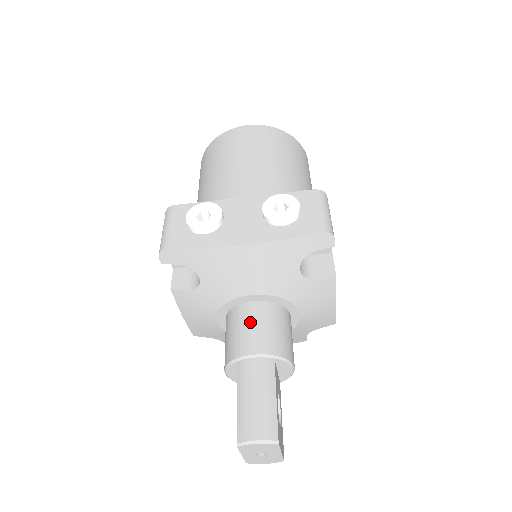
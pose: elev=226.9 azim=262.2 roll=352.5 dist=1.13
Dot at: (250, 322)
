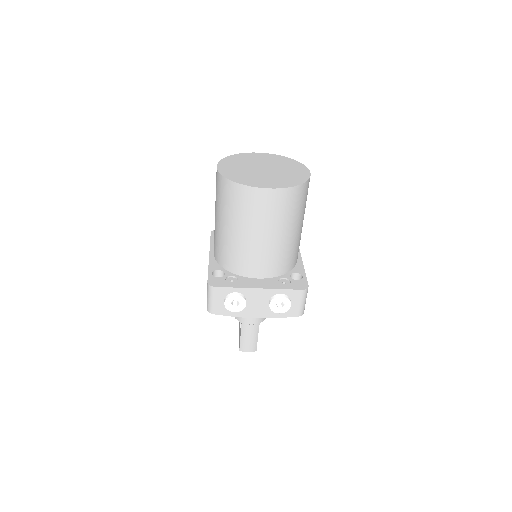
Dot at: occluded
